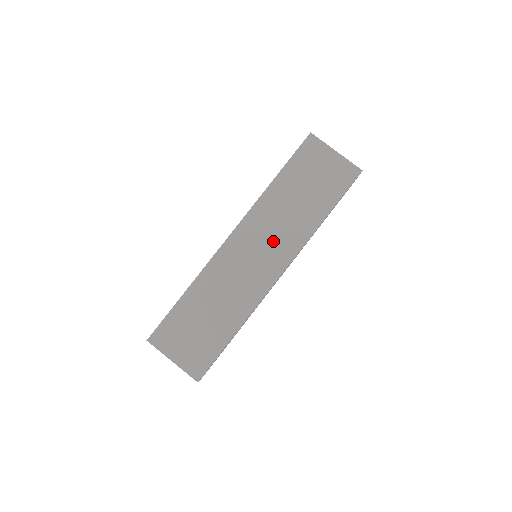
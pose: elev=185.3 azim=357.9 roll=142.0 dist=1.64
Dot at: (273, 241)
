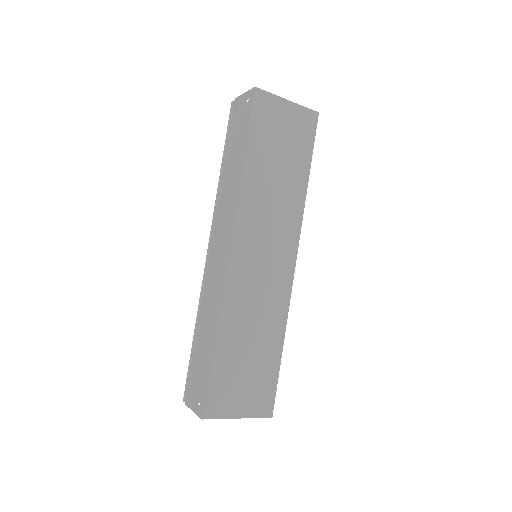
Dot at: (273, 232)
